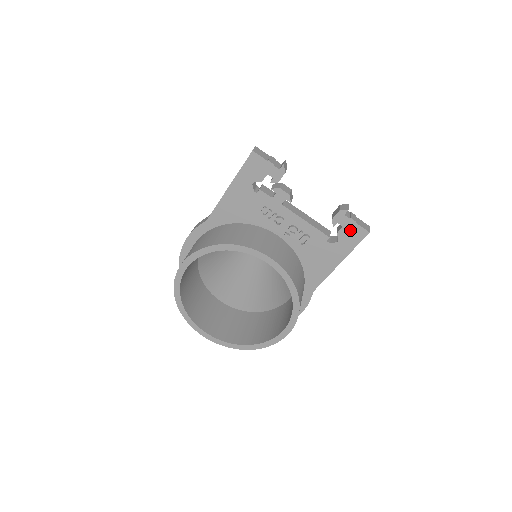
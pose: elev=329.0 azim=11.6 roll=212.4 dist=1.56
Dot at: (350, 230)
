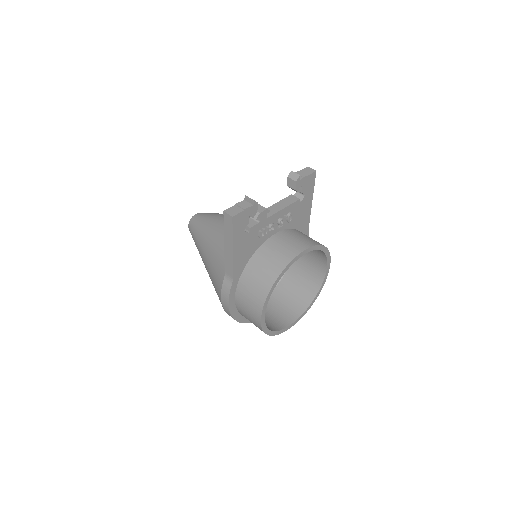
Dot at: (307, 183)
